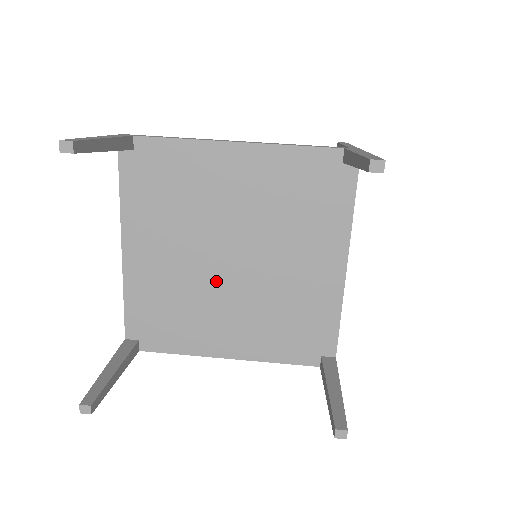
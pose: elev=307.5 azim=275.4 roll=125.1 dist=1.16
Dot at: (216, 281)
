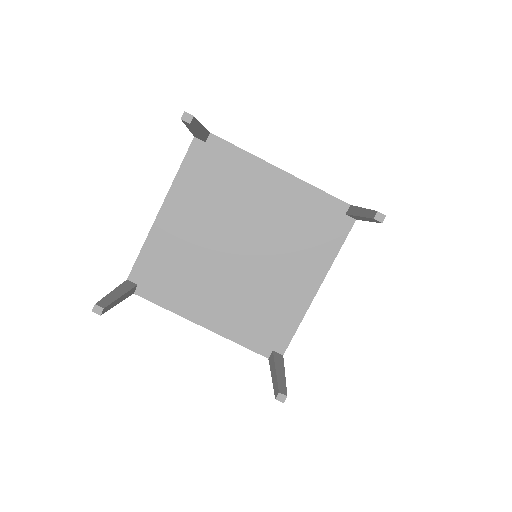
Dot at: (220, 262)
